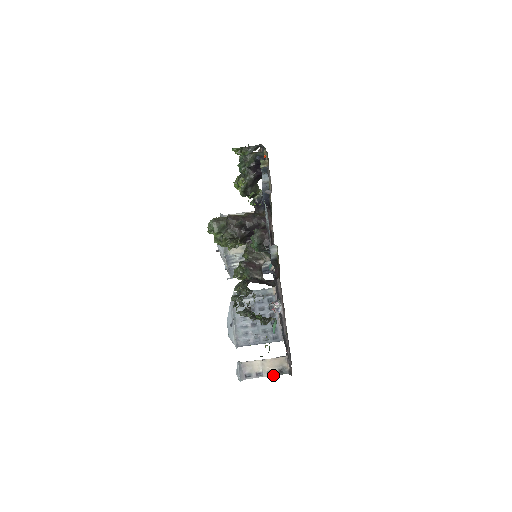
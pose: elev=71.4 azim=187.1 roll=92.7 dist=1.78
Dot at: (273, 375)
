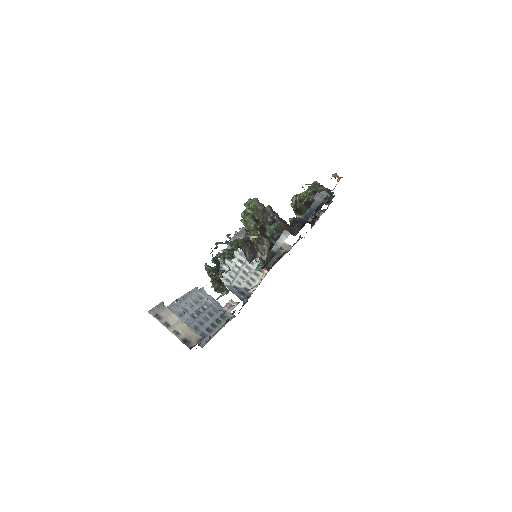
Dot at: (177, 336)
